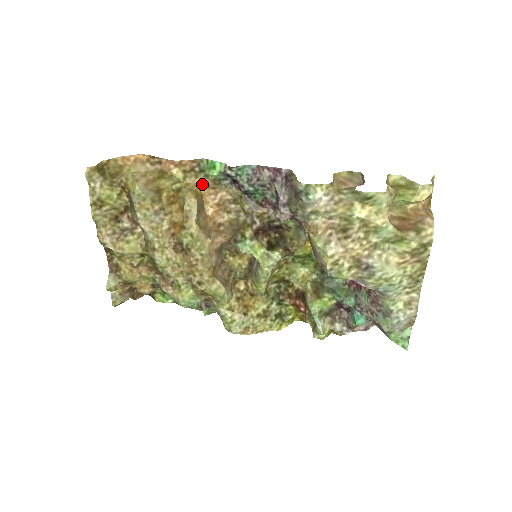
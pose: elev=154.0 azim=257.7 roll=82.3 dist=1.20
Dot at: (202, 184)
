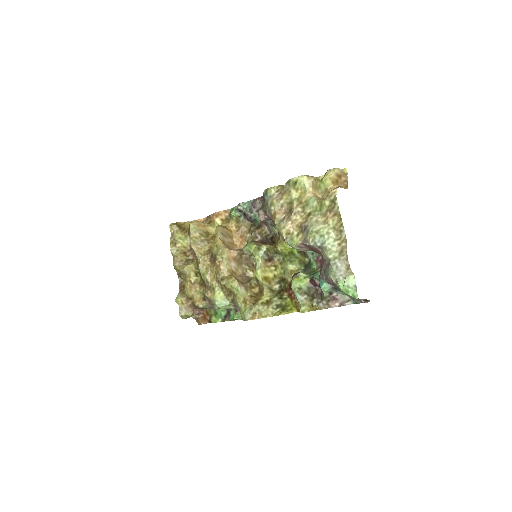
Dot at: (232, 226)
